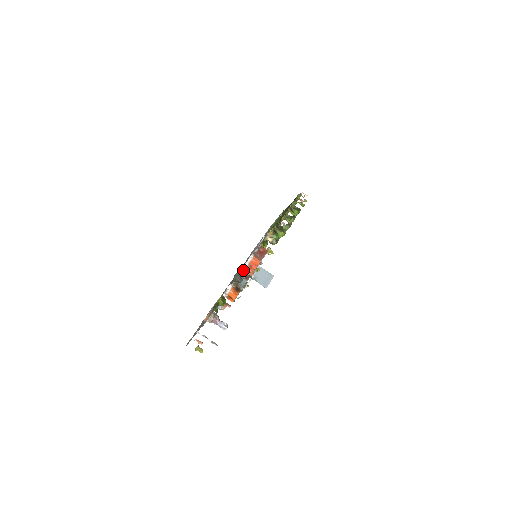
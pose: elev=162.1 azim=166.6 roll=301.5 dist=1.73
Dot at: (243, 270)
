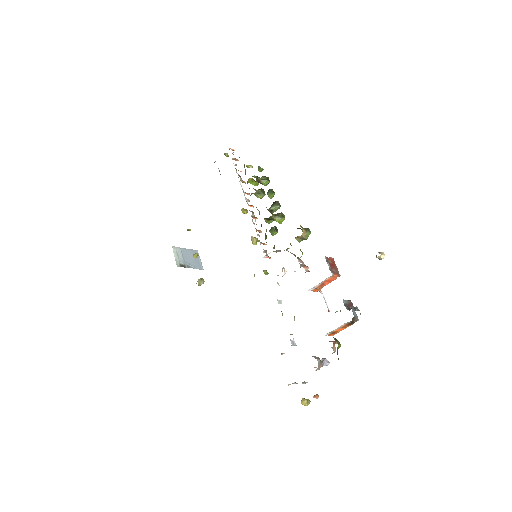
Dot at: occluded
